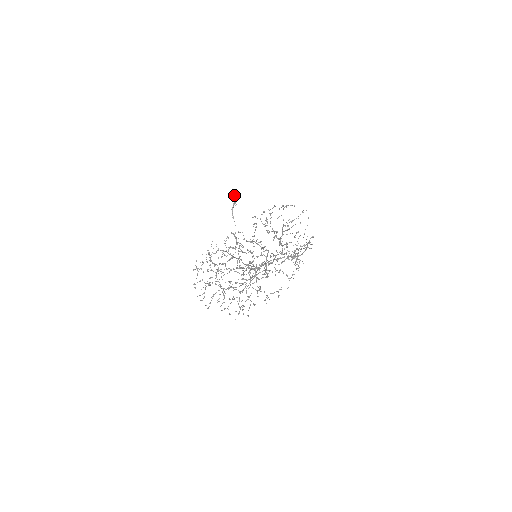
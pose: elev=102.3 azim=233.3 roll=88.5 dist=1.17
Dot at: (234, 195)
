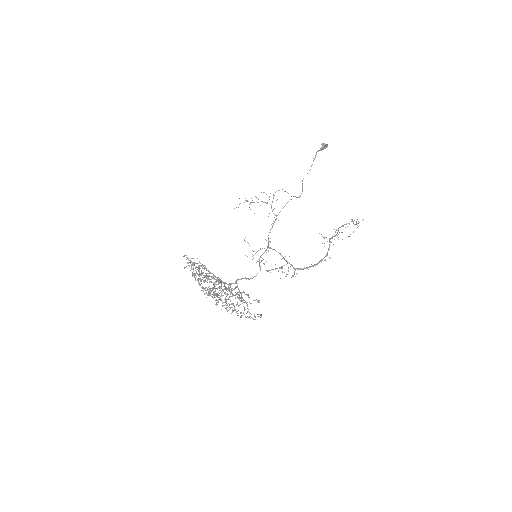
Dot at: (323, 144)
